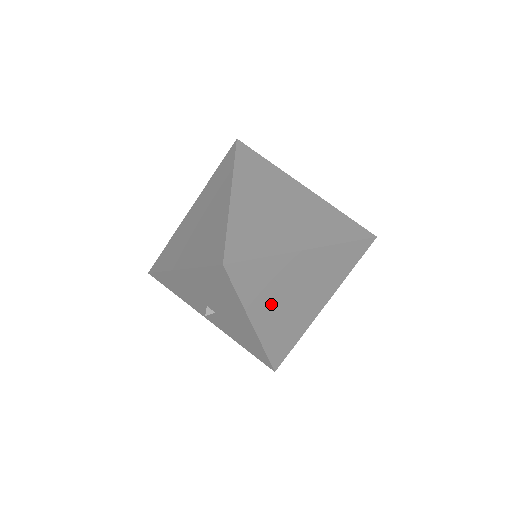
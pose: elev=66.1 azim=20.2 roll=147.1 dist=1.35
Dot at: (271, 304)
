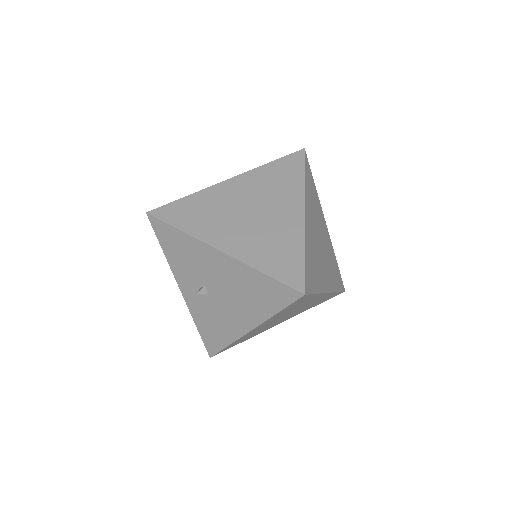
Dot at: (275, 319)
